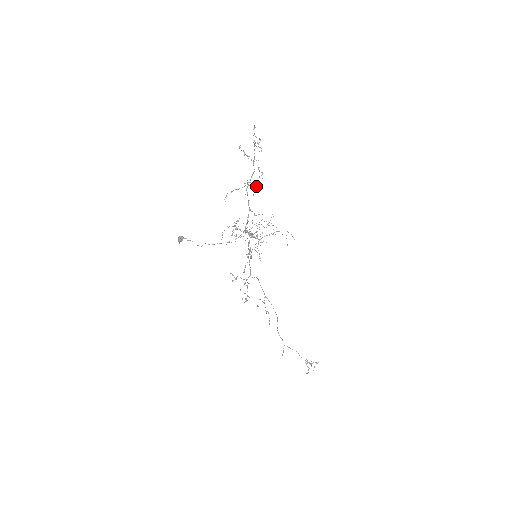
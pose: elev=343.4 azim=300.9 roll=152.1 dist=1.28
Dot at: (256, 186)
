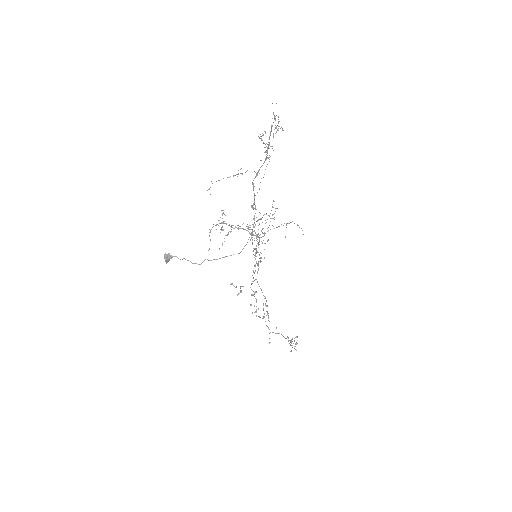
Dot at: occluded
